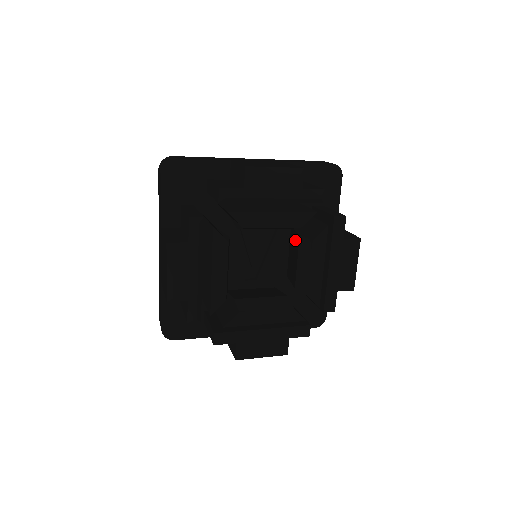
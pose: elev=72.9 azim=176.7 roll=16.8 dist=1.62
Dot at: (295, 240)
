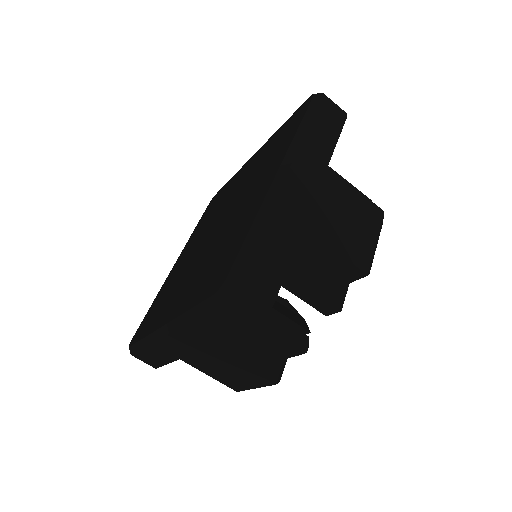
Dot at: occluded
